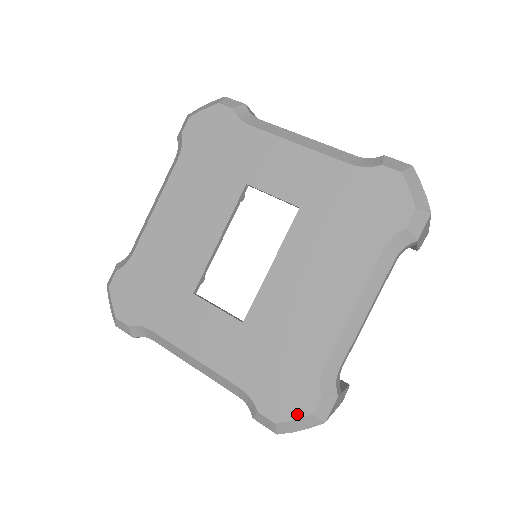
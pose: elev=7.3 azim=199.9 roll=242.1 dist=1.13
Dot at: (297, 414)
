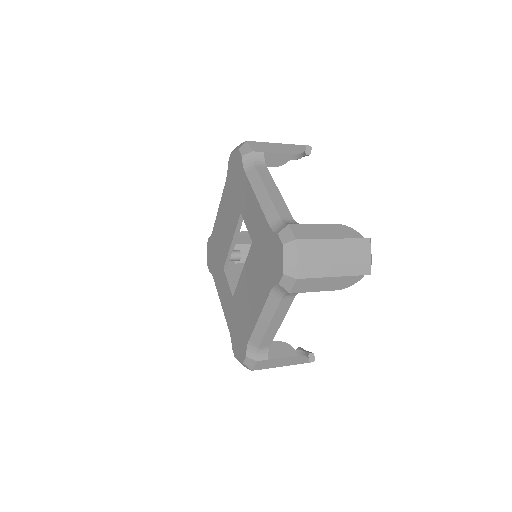
Dot at: (240, 359)
